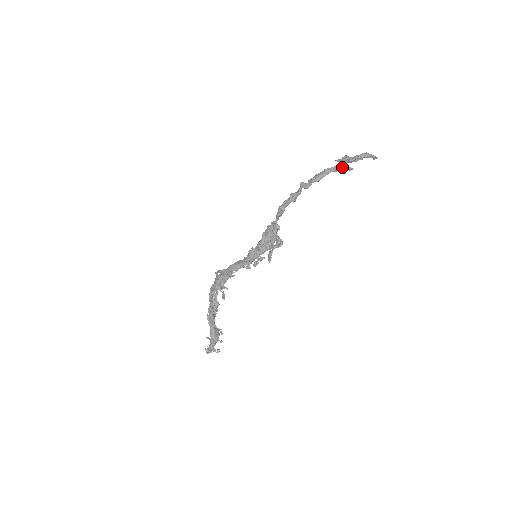
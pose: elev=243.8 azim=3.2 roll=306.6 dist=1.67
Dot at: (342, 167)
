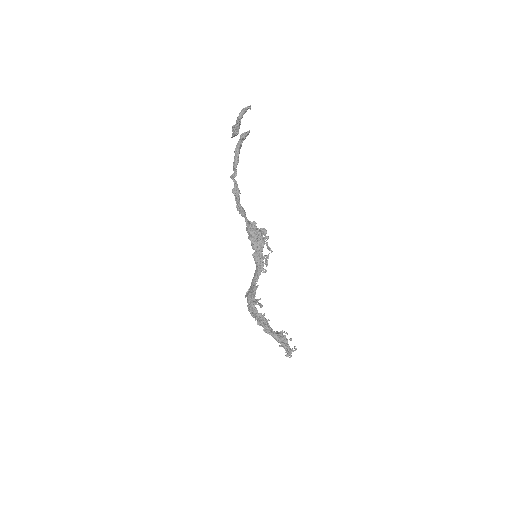
Dot at: (241, 137)
